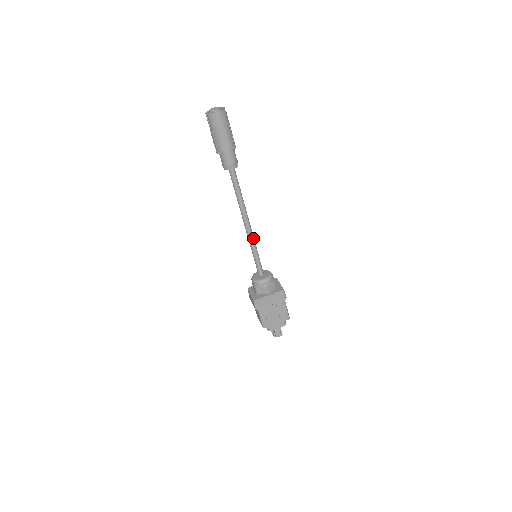
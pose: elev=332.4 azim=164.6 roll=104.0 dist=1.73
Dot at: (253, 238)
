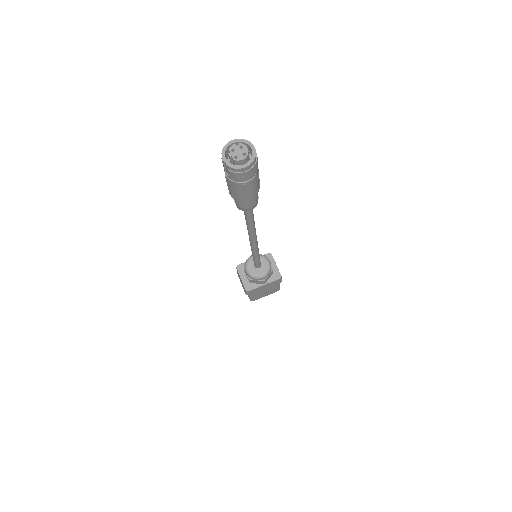
Dot at: (257, 247)
